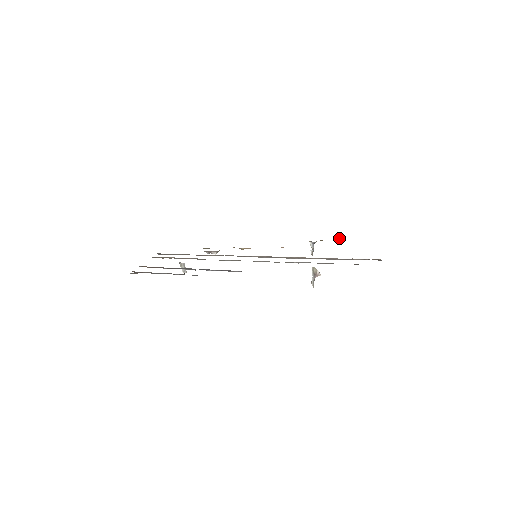
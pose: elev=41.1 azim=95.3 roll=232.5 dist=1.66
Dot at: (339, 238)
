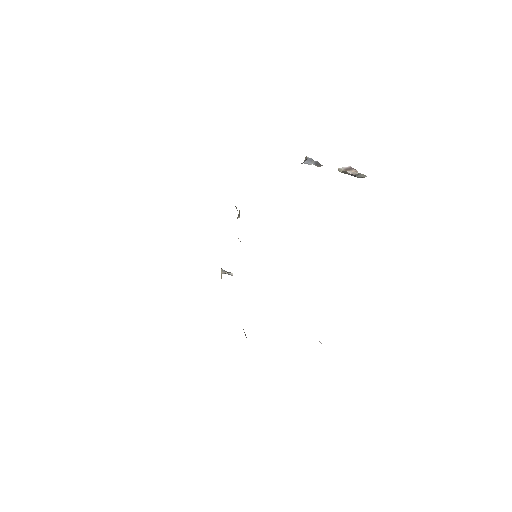
Dot at: occluded
